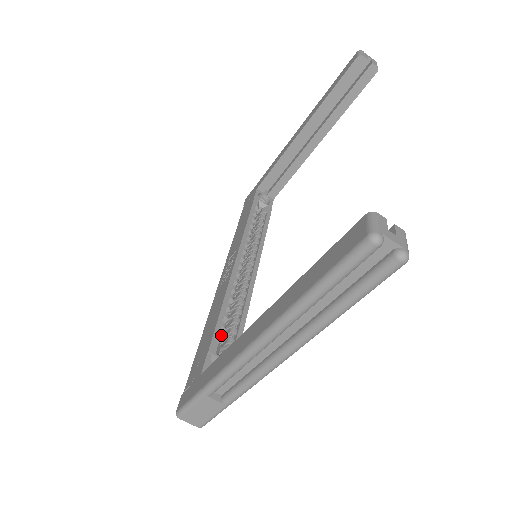
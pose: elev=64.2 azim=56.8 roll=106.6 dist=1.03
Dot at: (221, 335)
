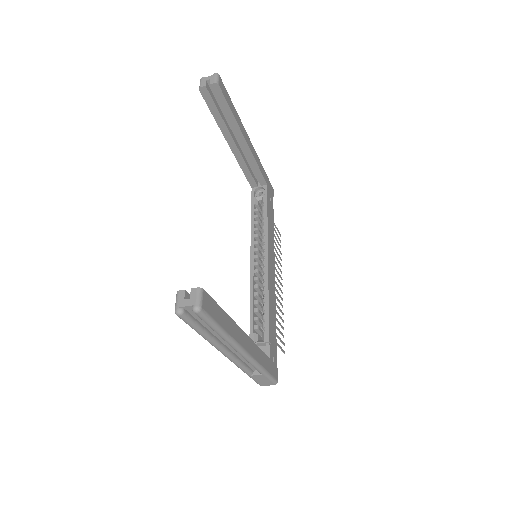
Dot at: (256, 327)
